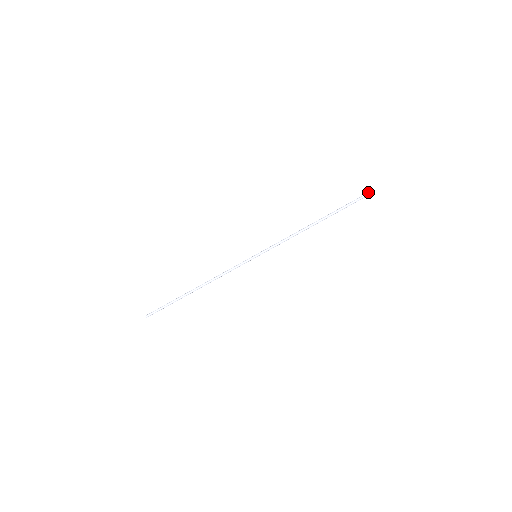
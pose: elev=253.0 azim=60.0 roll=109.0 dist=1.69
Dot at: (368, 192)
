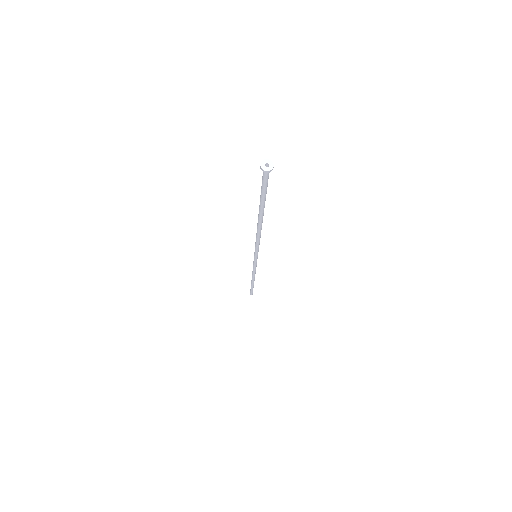
Dot at: (264, 167)
